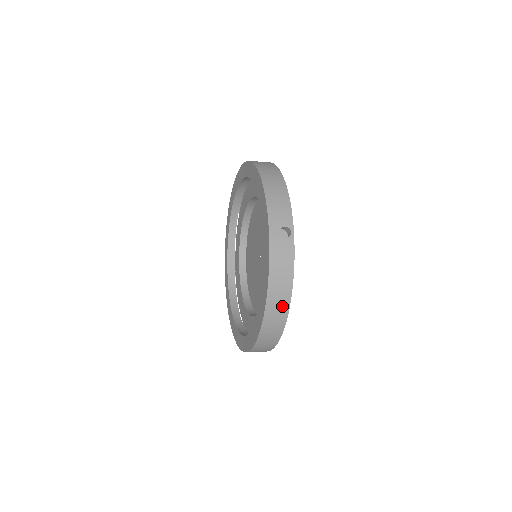
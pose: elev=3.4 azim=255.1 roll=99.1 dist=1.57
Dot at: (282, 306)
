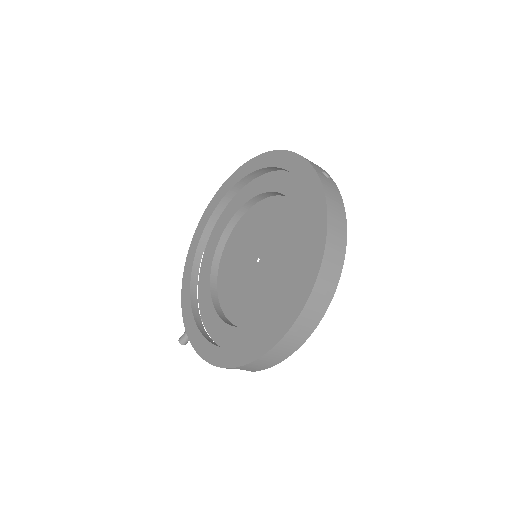
Dot at: (340, 241)
